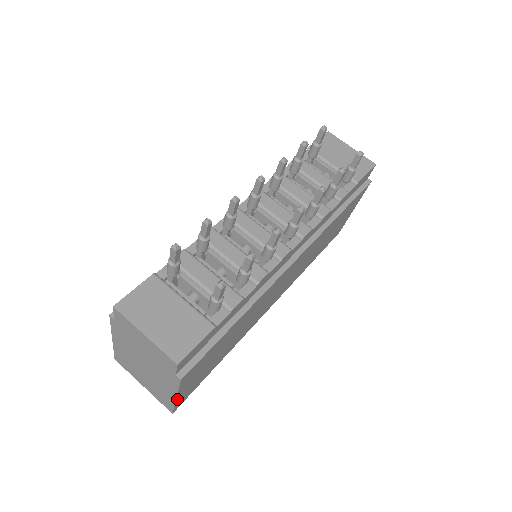
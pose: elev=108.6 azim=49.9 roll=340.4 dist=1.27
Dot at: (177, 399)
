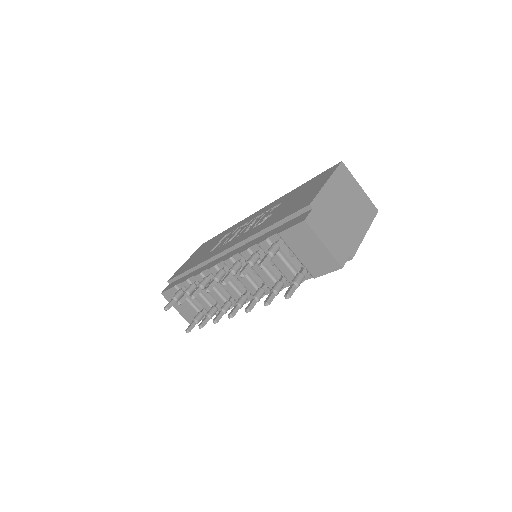
Dot at: occluded
